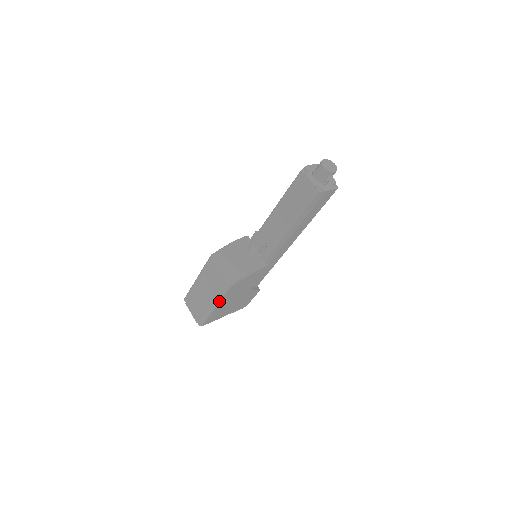
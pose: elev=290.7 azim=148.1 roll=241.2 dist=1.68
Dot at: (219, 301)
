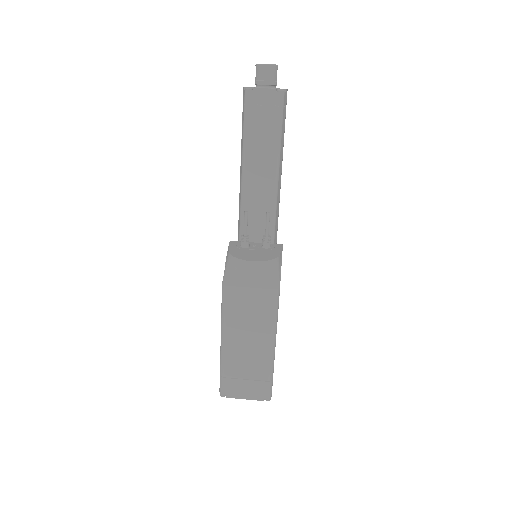
Dot at: (275, 330)
